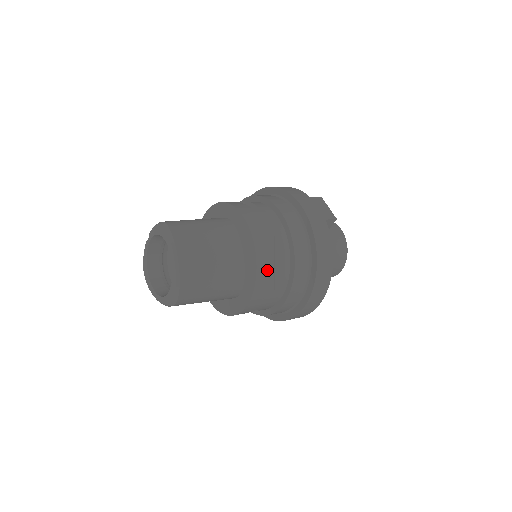
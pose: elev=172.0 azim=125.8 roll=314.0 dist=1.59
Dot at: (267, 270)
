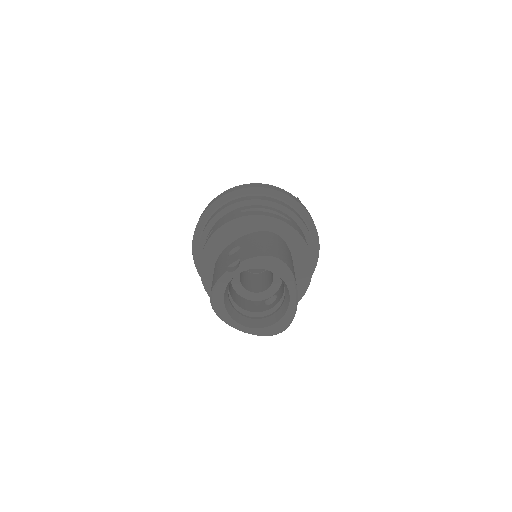
Dot at: occluded
